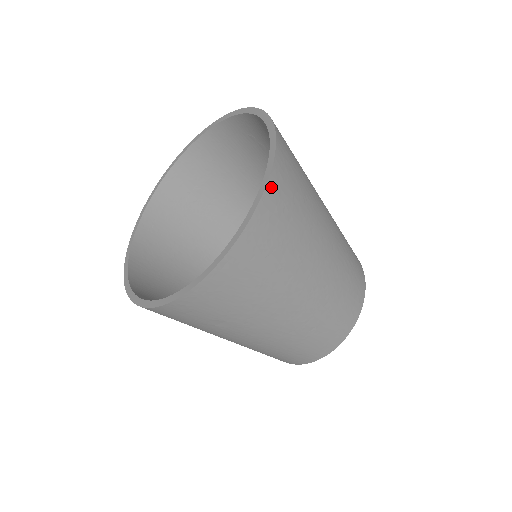
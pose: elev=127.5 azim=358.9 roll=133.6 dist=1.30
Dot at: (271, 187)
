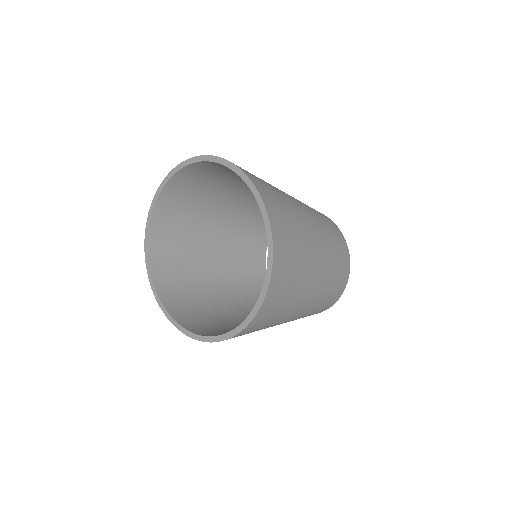
Dot at: occluded
